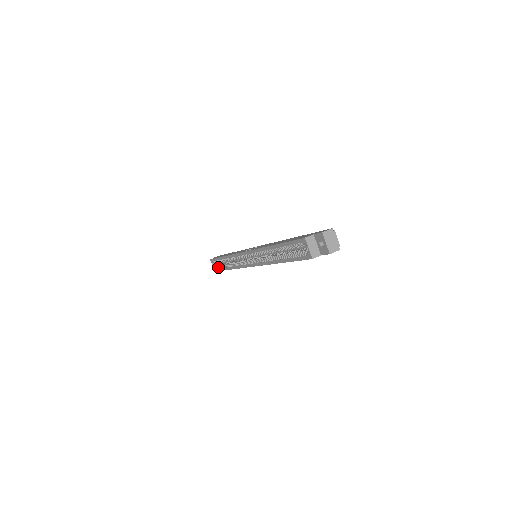
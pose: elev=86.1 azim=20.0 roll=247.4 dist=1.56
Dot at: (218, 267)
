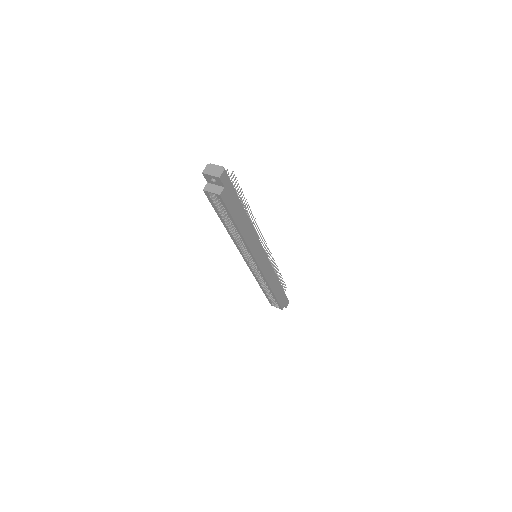
Dot at: occluded
